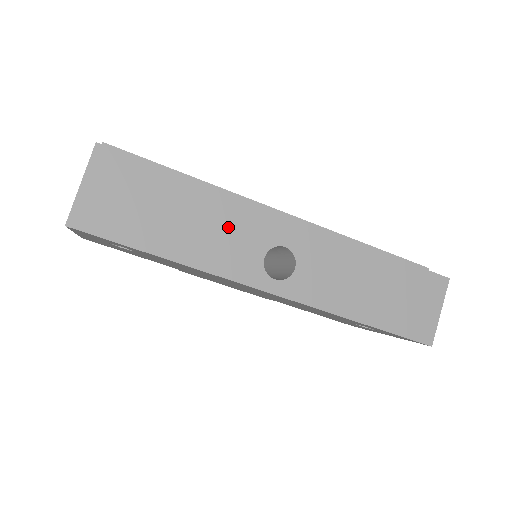
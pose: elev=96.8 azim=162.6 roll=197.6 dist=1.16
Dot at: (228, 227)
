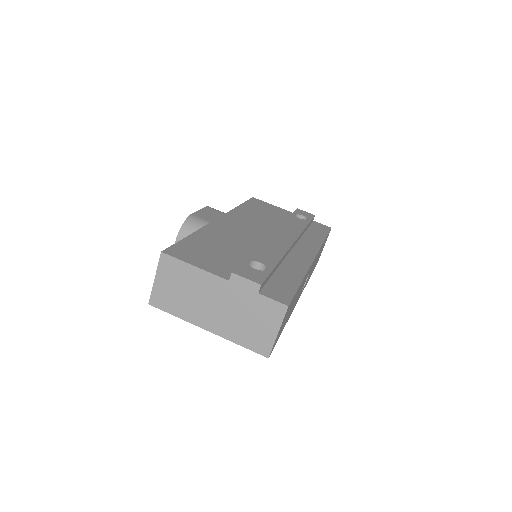
Dot at: occluded
